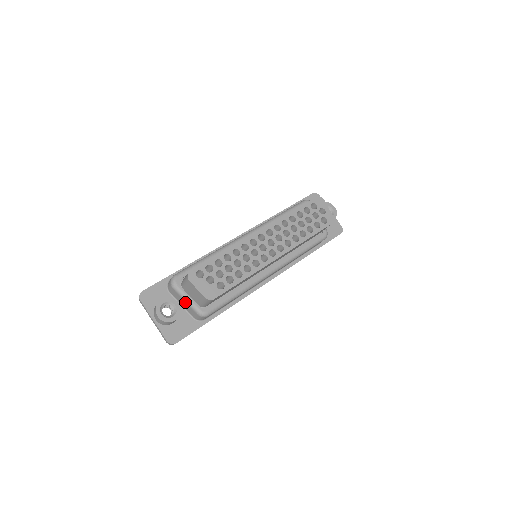
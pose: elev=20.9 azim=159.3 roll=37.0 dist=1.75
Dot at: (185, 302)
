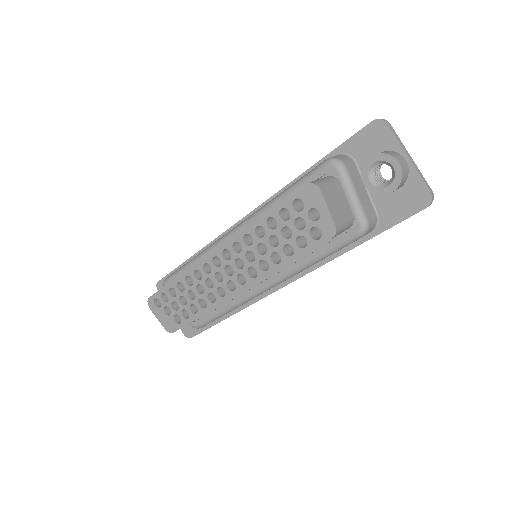
Dot at: occluded
